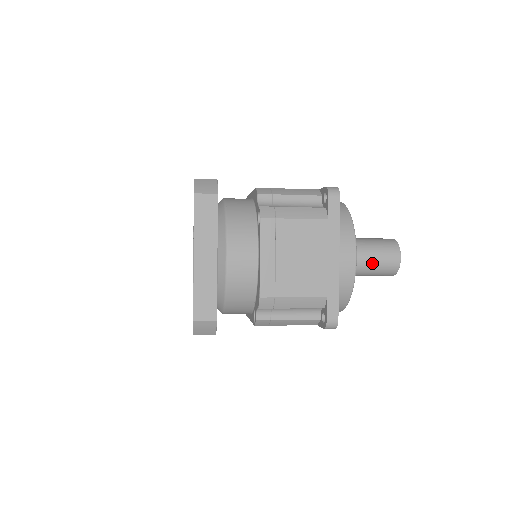
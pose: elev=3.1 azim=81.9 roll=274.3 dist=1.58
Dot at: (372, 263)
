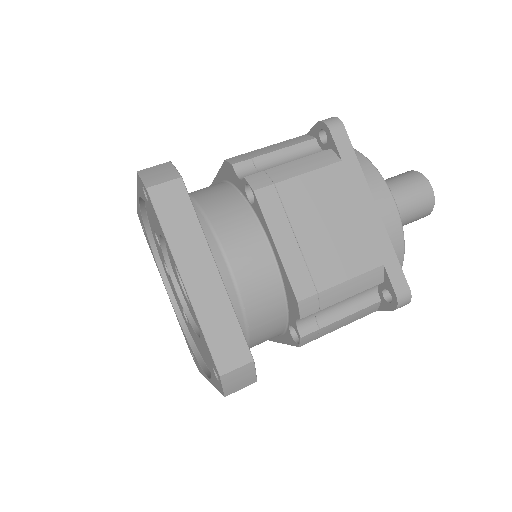
Dot at: occluded
